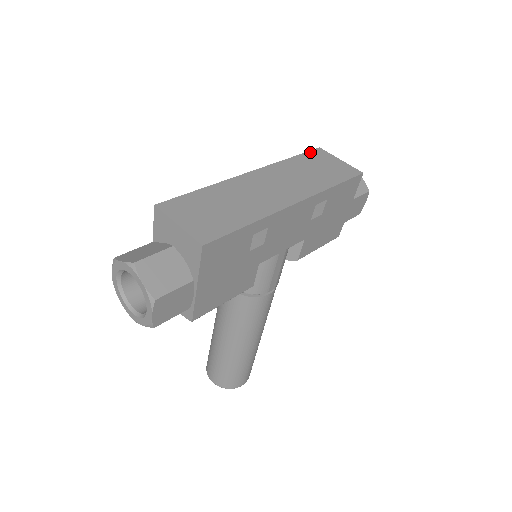
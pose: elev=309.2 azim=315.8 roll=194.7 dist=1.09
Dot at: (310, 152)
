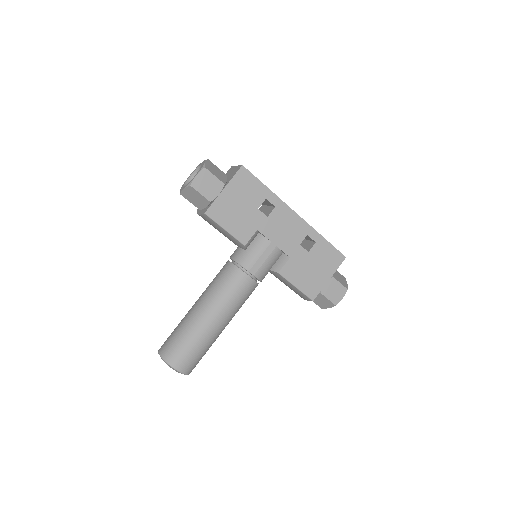
Dot at: occluded
